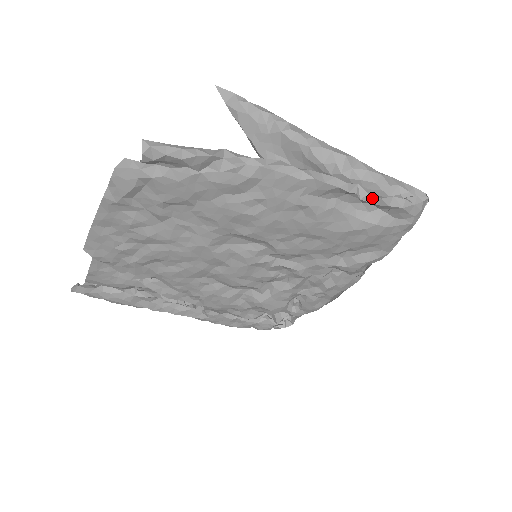
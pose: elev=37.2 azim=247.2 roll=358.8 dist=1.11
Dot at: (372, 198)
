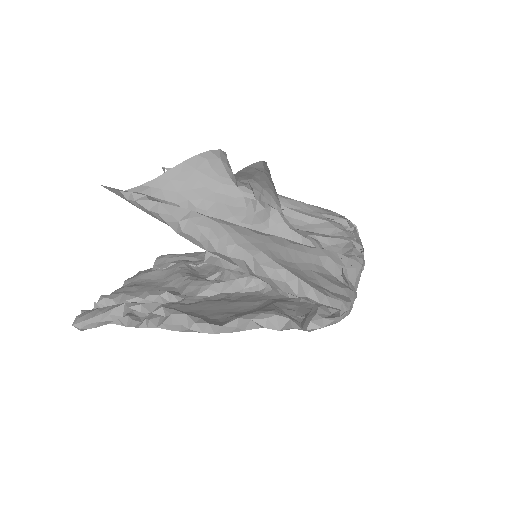
Dot at: (272, 328)
